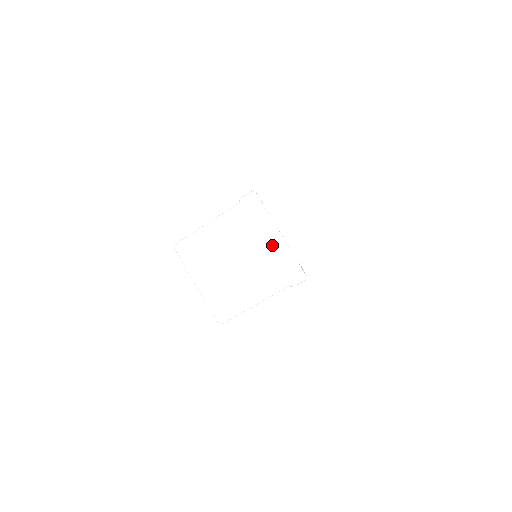
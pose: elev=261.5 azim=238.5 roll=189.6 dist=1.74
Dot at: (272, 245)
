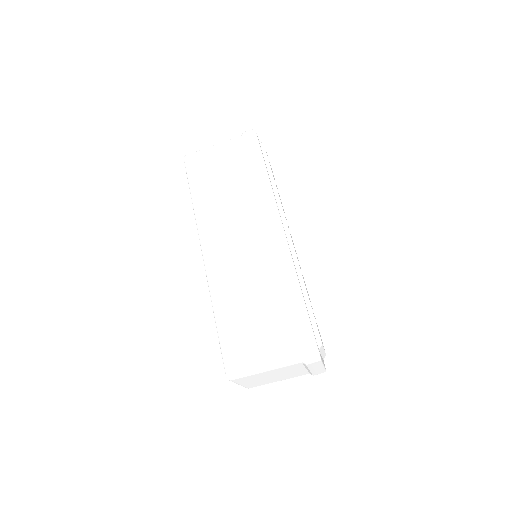
Dot at: (313, 371)
